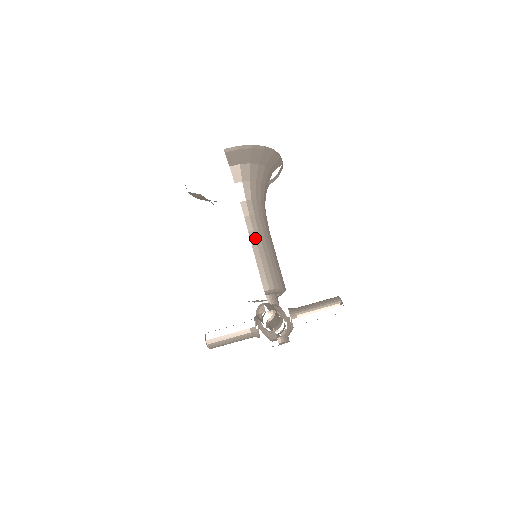
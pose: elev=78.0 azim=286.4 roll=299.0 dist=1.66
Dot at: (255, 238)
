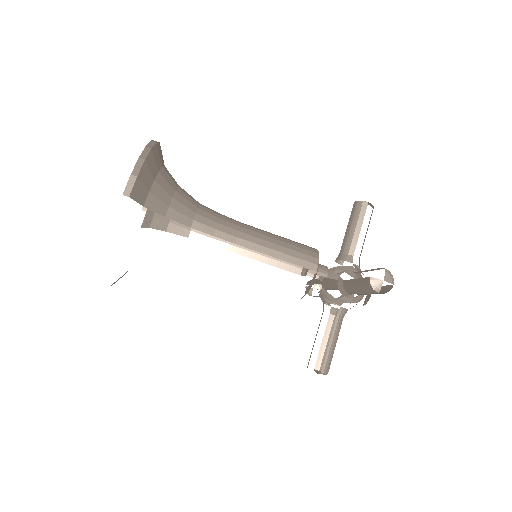
Dot at: (247, 241)
